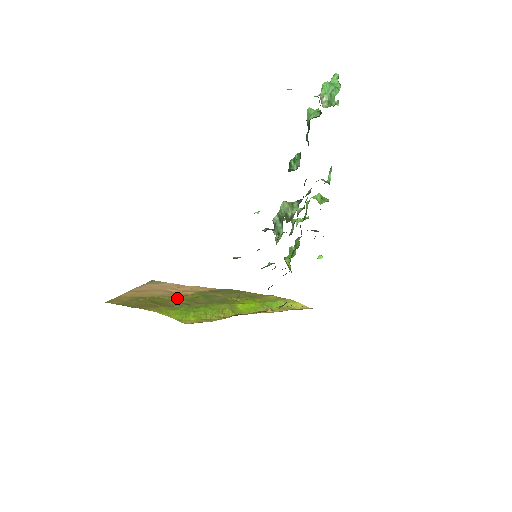
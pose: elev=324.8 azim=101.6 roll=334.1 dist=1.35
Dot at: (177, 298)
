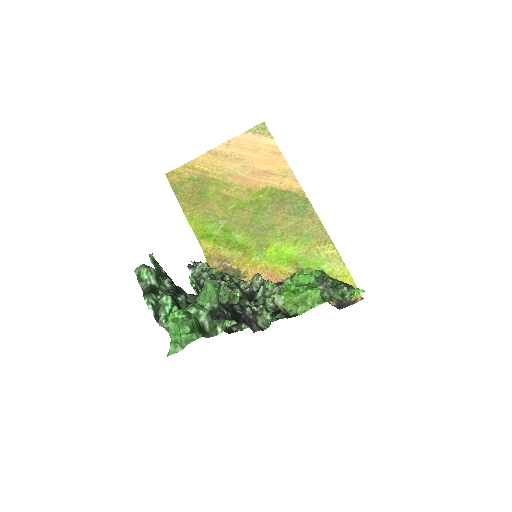
Dot at: (236, 192)
